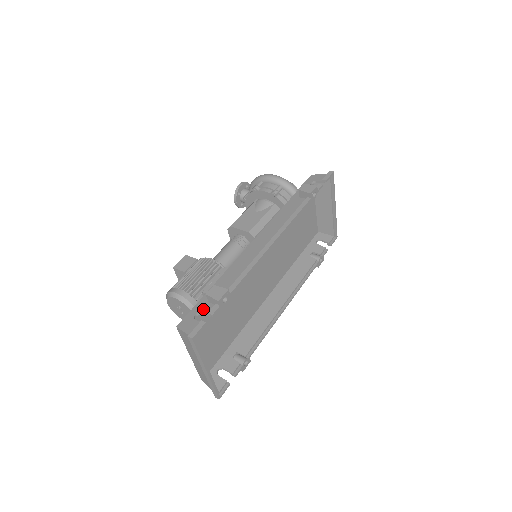
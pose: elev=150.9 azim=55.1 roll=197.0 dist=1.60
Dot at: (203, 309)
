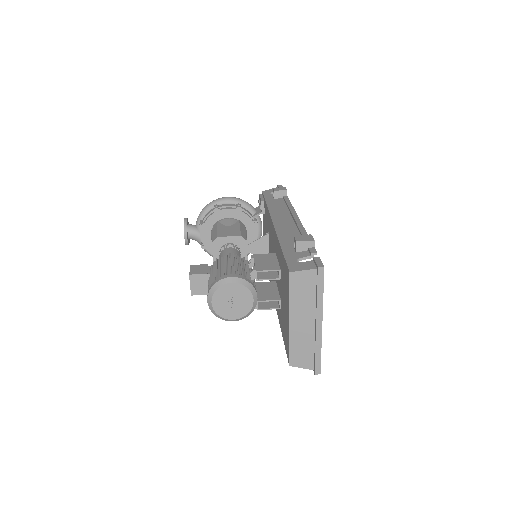
Dot at: (299, 256)
